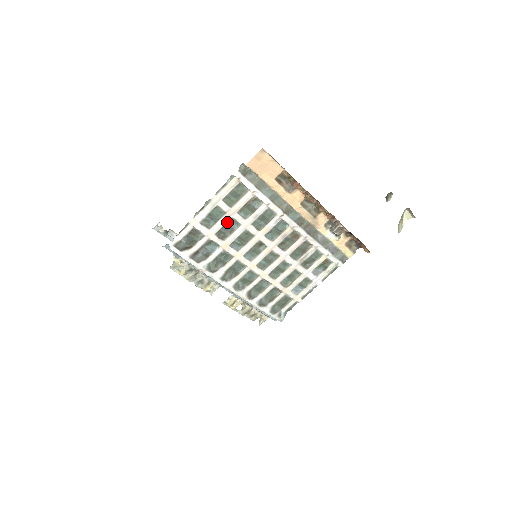
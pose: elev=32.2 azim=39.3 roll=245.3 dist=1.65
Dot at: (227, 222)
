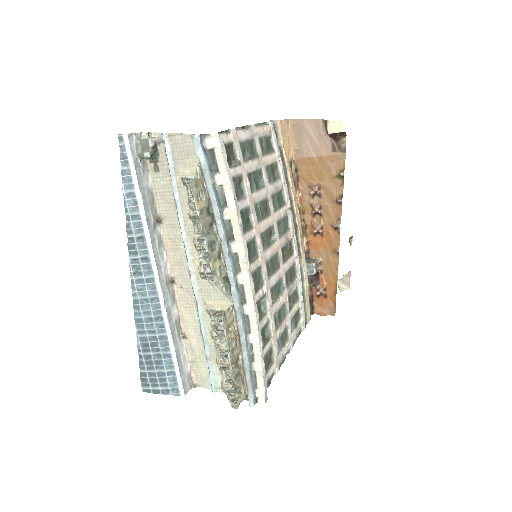
Dot at: (257, 170)
